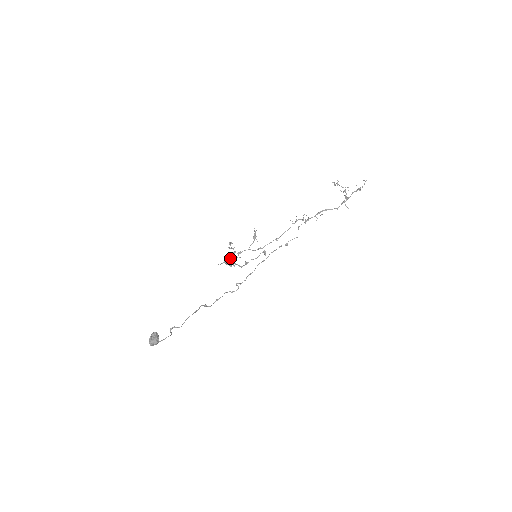
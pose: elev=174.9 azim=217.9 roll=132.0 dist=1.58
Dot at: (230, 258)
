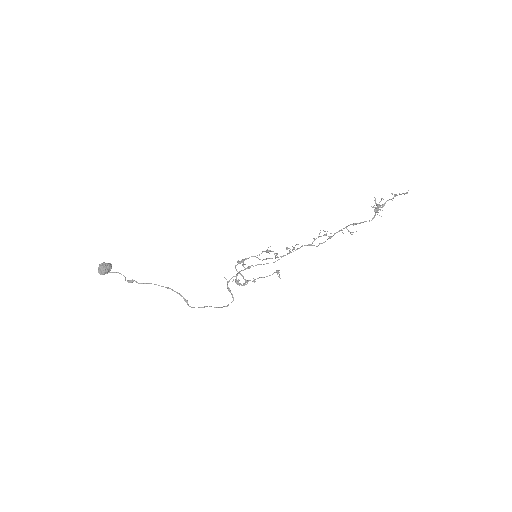
Dot at: occluded
